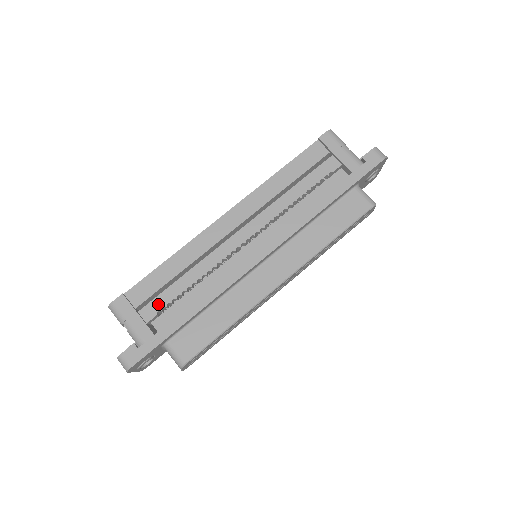
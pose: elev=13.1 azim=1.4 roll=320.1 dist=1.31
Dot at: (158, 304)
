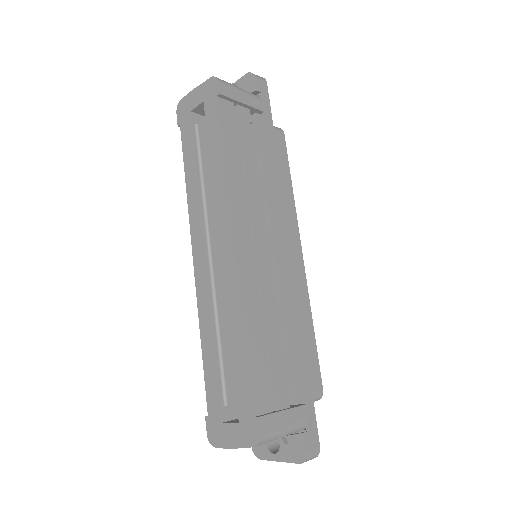
Dot at: (280, 382)
